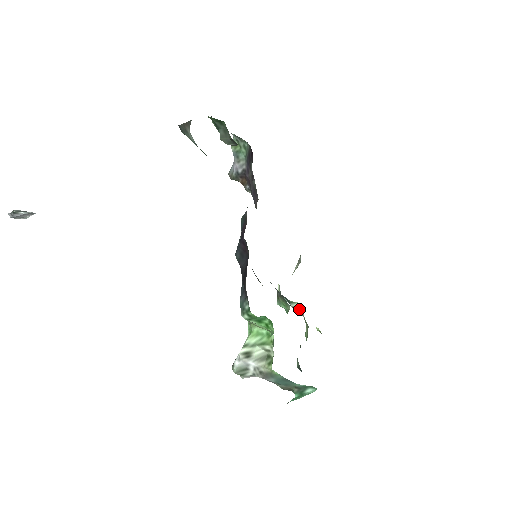
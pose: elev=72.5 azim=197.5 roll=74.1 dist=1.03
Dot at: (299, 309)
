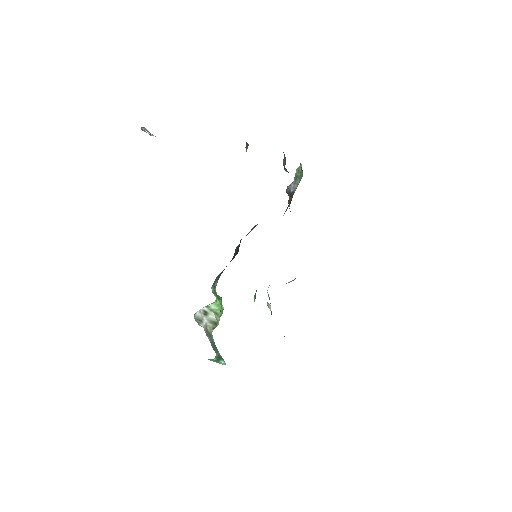
Dot at: occluded
